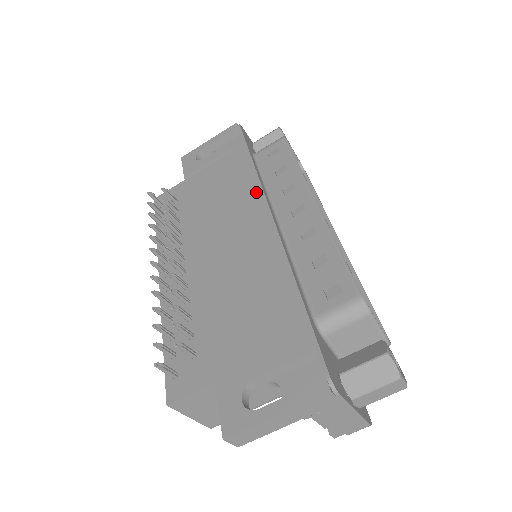
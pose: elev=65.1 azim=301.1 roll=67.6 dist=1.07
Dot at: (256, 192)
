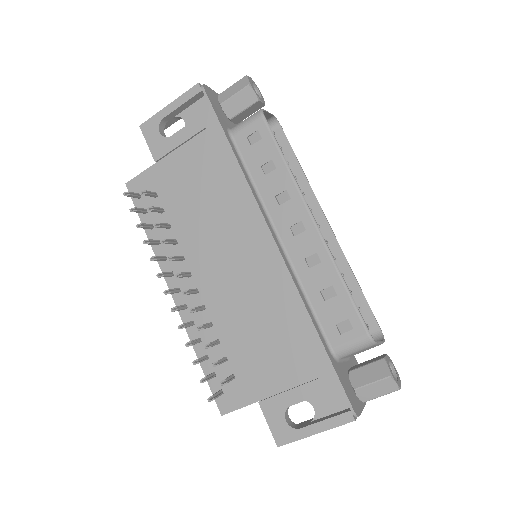
Dot at: (250, 205)
